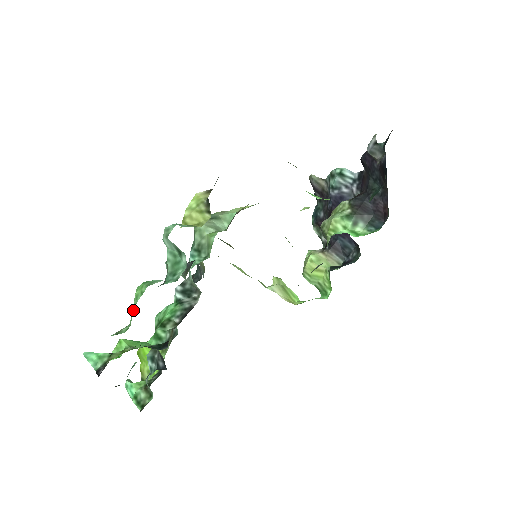
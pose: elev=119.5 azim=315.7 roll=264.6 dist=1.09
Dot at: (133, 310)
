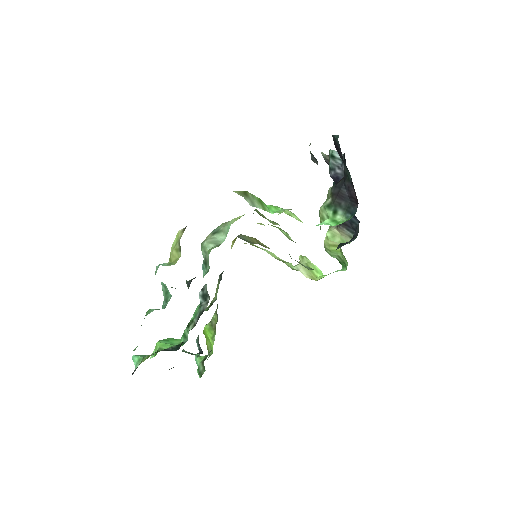
Dot at: occluded
